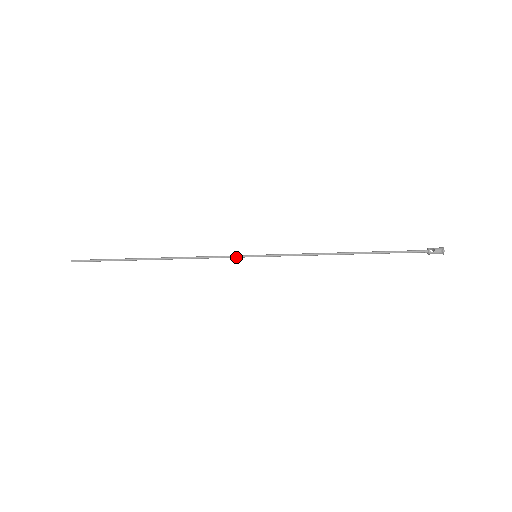
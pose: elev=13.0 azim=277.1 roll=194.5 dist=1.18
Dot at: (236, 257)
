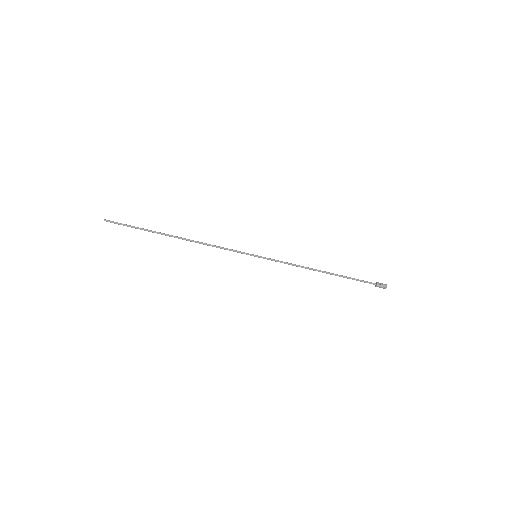
Dot at: (241, 253)
